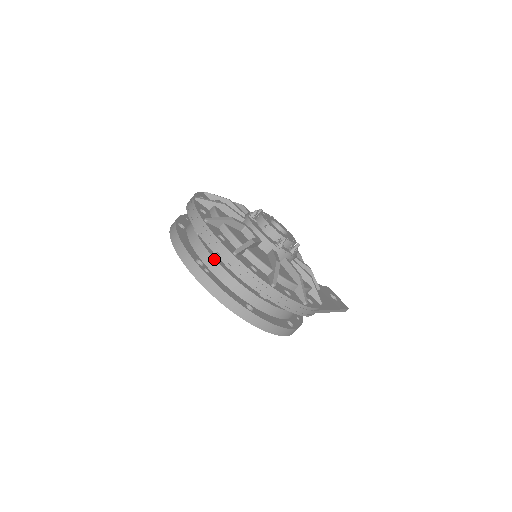
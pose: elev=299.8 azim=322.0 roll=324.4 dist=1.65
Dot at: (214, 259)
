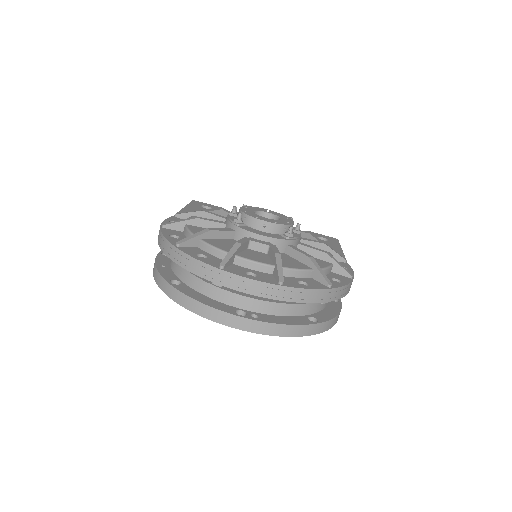
Dot at: (252, 299)
